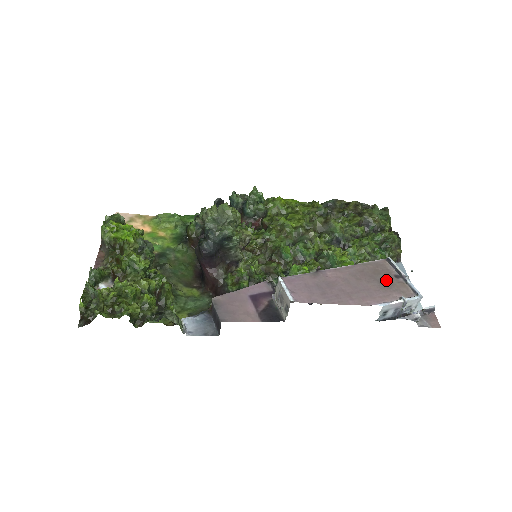
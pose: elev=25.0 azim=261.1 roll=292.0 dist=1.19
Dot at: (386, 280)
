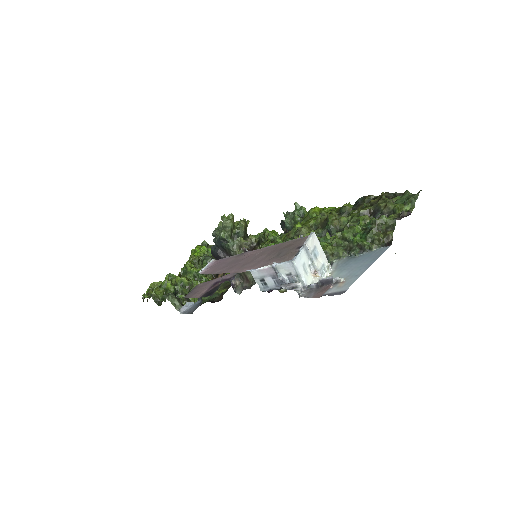
Dot at: (285, 251)
